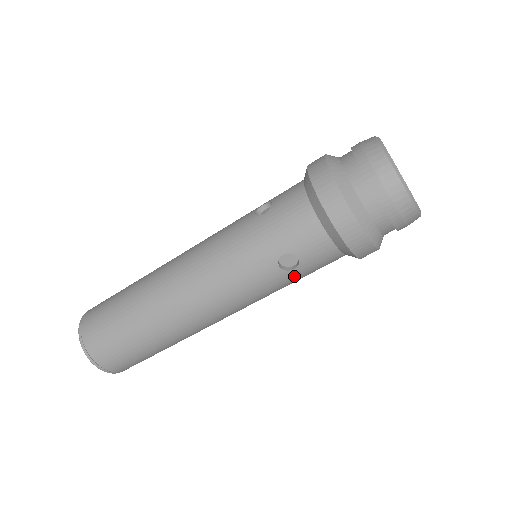
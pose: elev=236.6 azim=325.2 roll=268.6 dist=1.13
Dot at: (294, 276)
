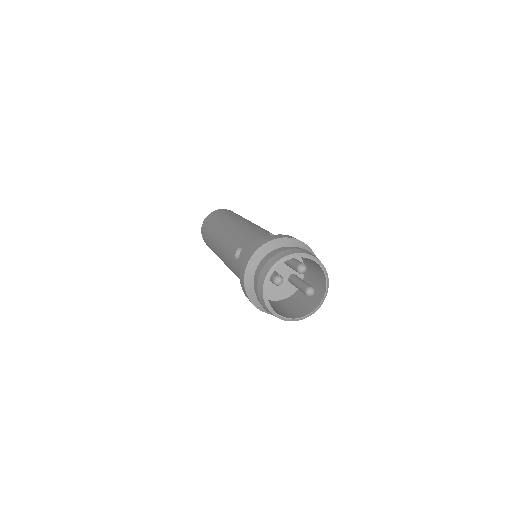
Dot at: occluded
